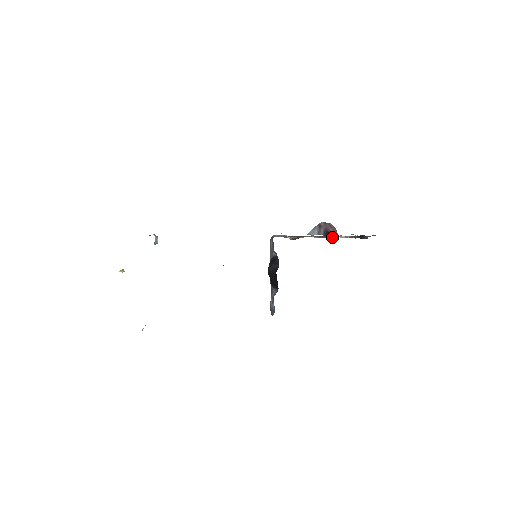
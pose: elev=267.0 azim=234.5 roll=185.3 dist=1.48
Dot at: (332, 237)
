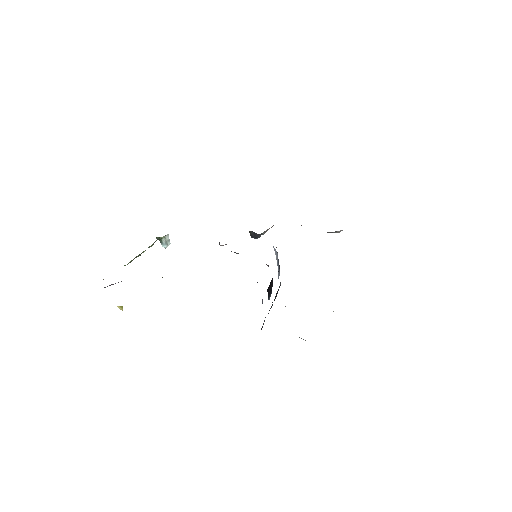
Dot at: occluded
